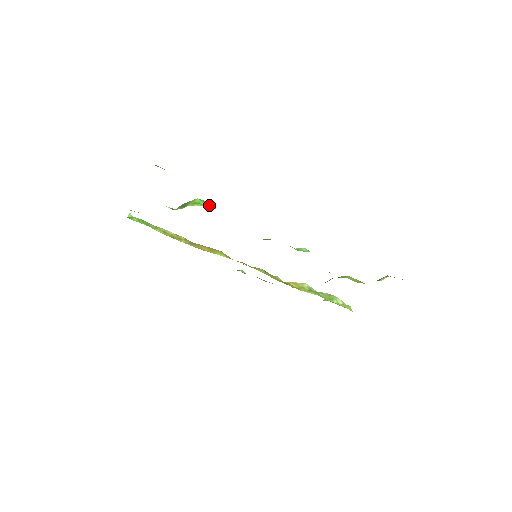
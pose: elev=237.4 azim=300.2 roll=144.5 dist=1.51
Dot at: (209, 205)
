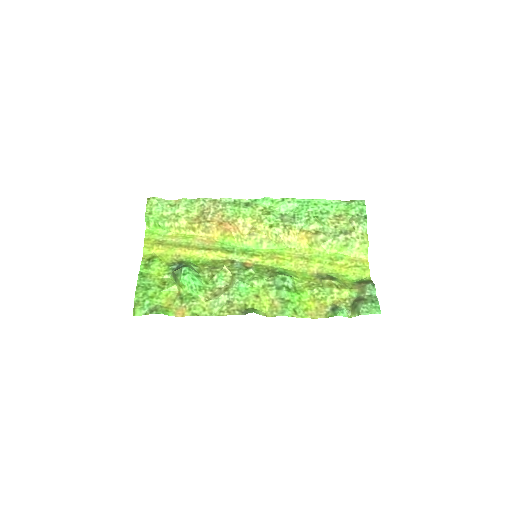
Dot at: (192, 282)
